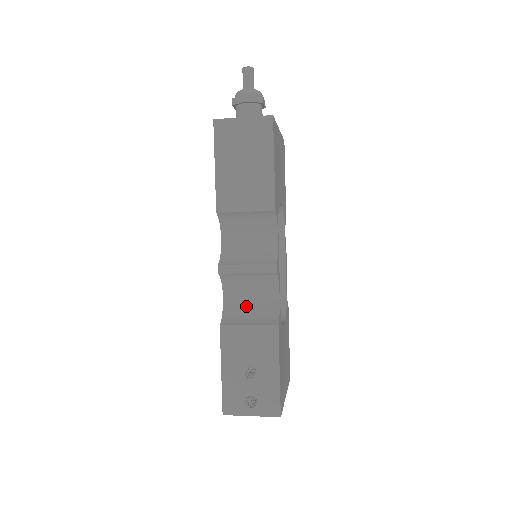
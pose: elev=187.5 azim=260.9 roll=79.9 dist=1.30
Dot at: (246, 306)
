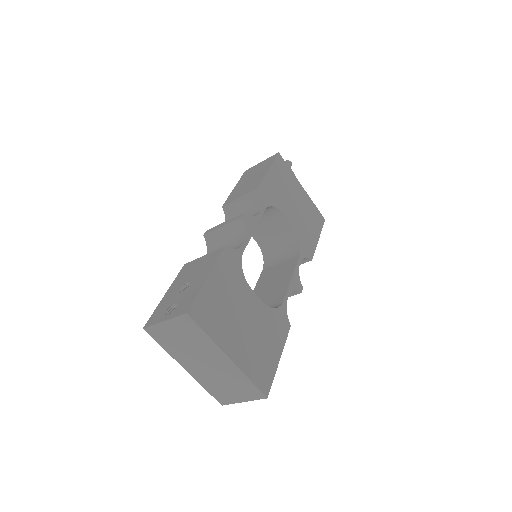
Dot at: occluded
